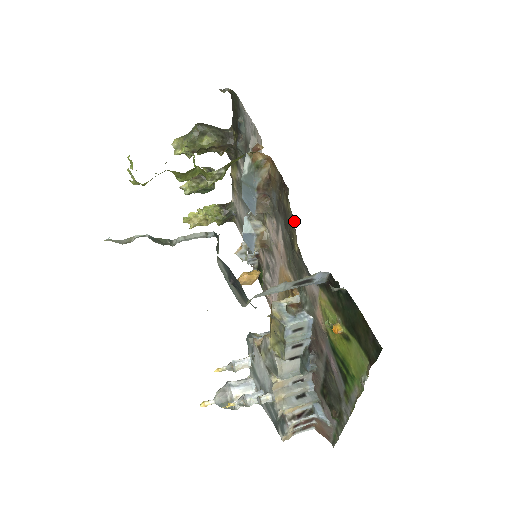
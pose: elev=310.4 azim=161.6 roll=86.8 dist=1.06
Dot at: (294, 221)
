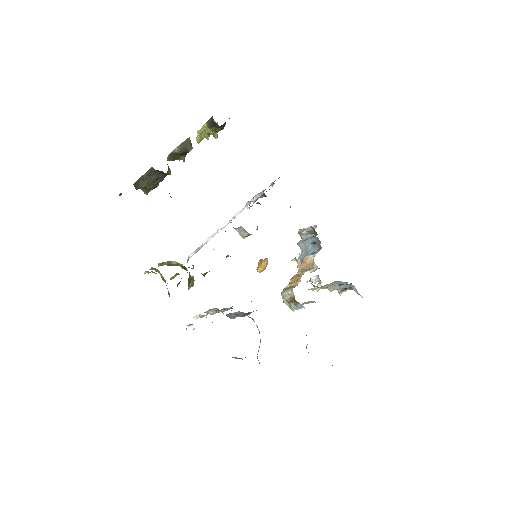
Dot at: occluded
